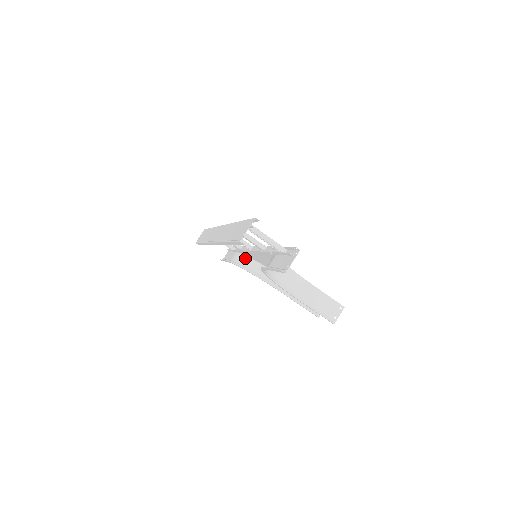
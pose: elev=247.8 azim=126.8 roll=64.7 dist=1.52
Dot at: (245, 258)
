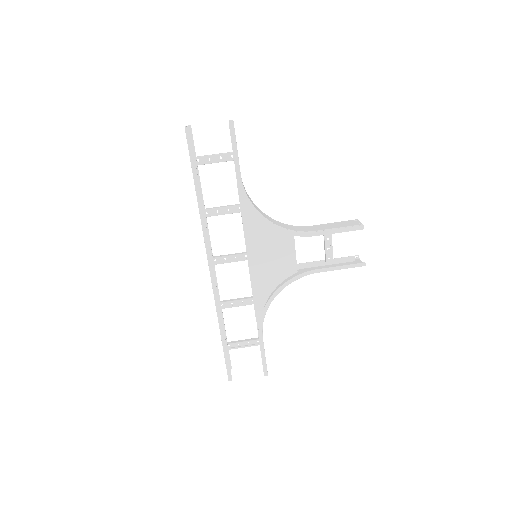
Dot at: occluded
